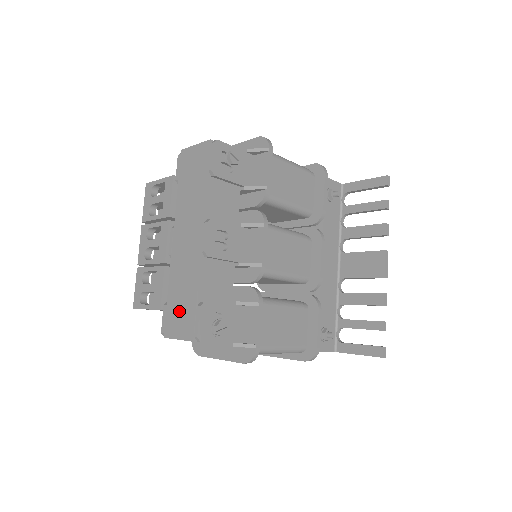
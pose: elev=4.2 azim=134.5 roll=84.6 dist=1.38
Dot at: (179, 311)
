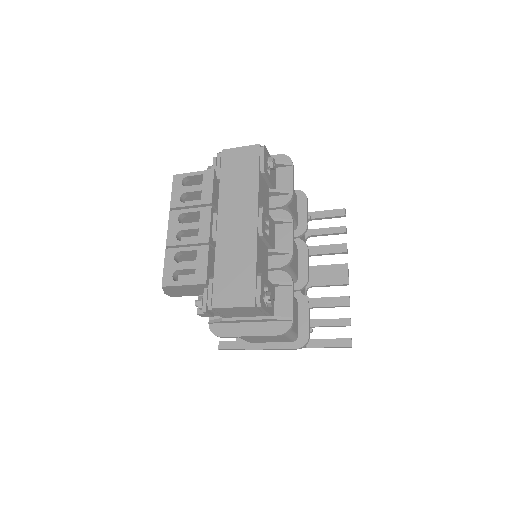
Dot at: (233, 282)
